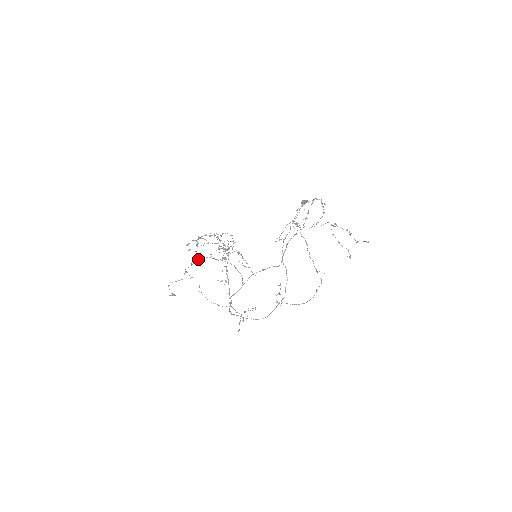
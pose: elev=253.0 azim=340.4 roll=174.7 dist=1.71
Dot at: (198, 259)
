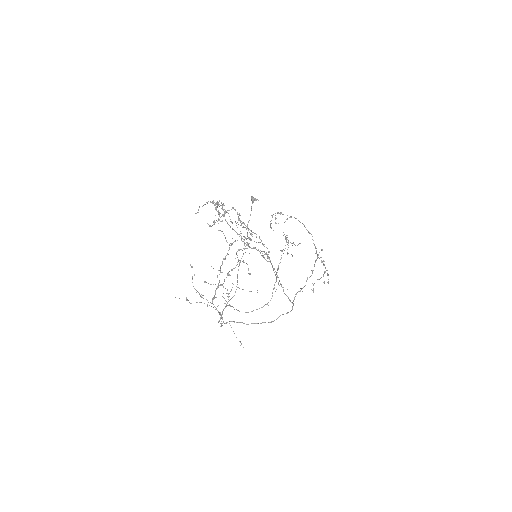
Dot at: occluded
